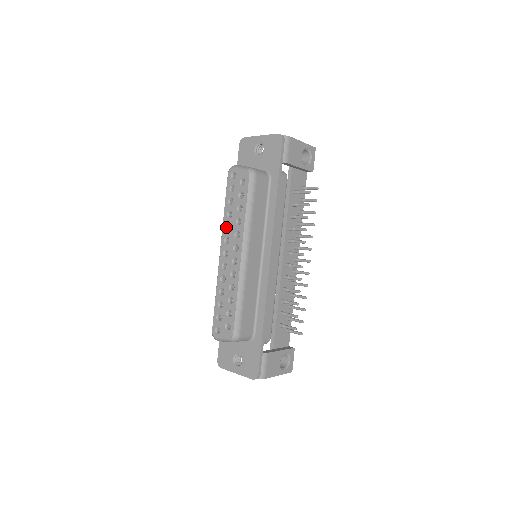
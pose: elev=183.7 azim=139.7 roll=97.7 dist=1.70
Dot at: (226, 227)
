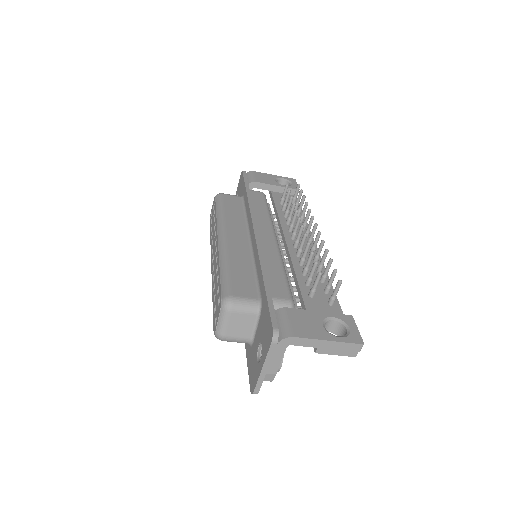
Dot at: occluded
